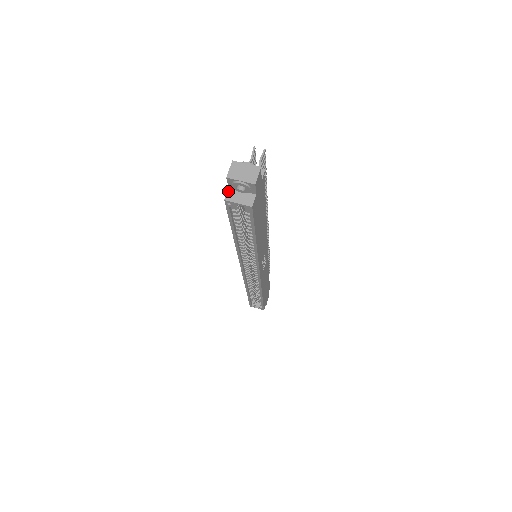
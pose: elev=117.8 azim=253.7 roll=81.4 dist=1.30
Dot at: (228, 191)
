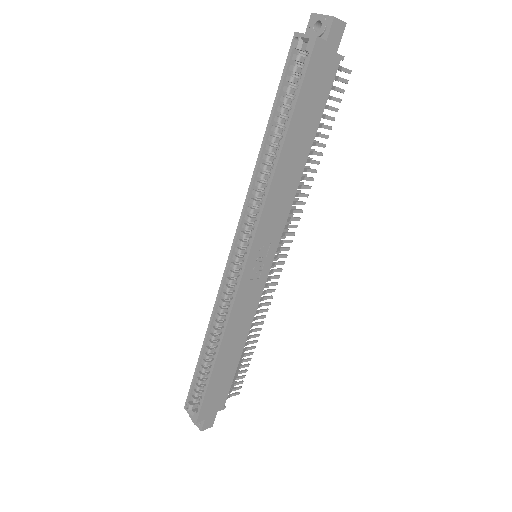
Dot at: occluded
